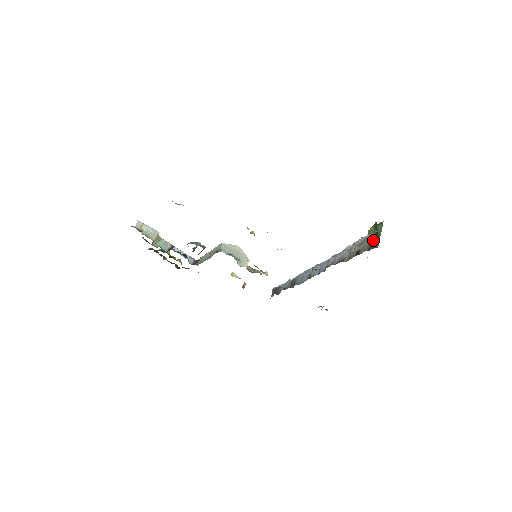
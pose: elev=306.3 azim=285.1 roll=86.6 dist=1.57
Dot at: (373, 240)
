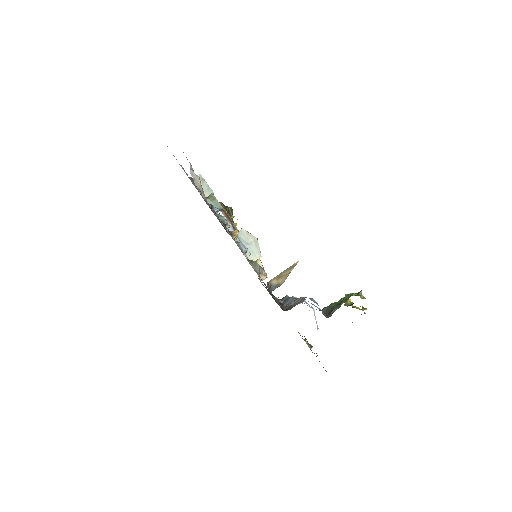
Dot at: (334, 307)
